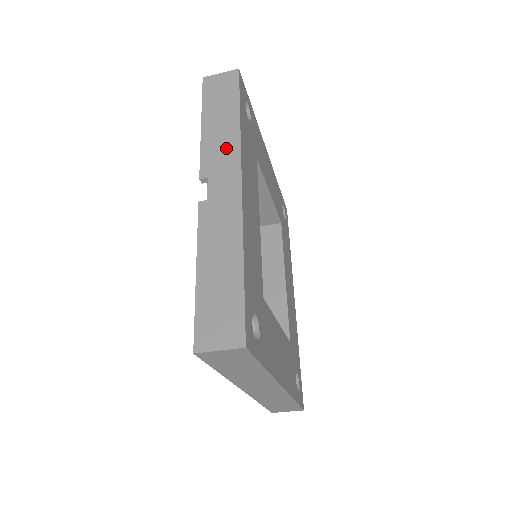
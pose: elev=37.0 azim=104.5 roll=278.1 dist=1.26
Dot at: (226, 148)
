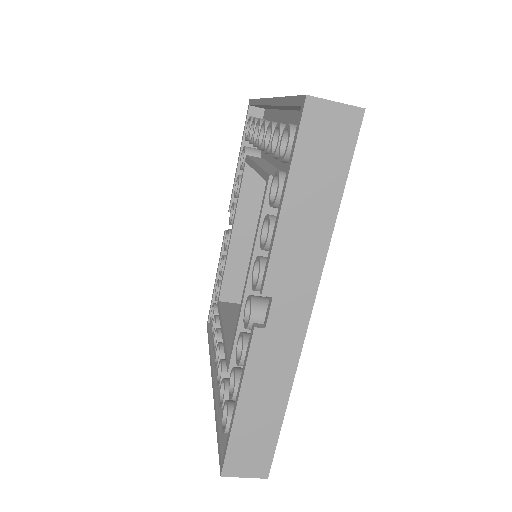
Dot at: (306, 261)
